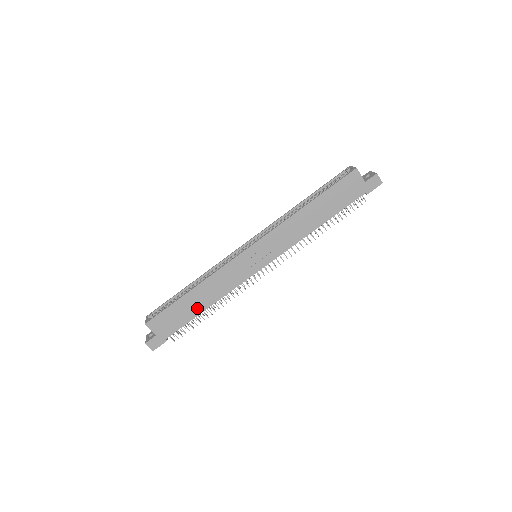
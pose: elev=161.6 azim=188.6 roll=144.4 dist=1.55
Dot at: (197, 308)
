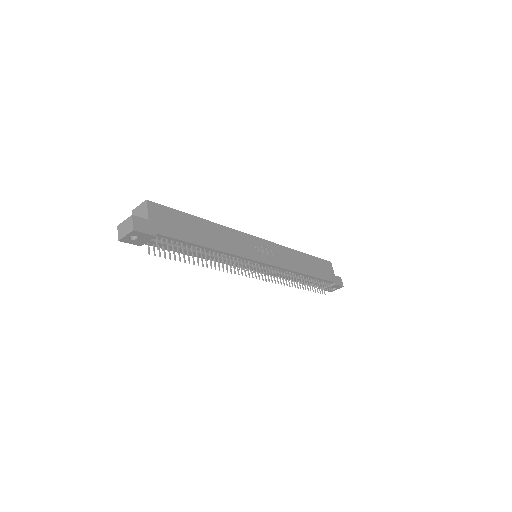
Dot at: (201, 238)
